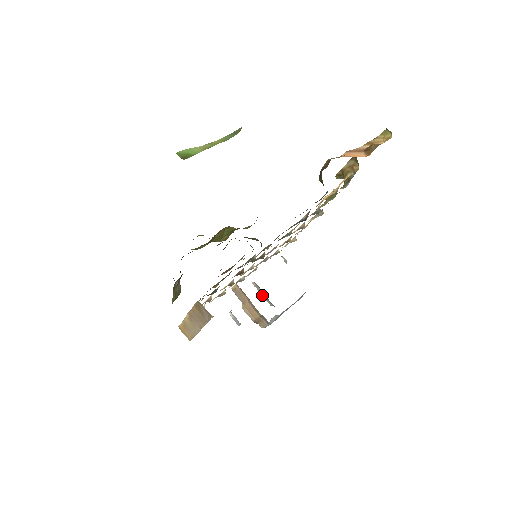
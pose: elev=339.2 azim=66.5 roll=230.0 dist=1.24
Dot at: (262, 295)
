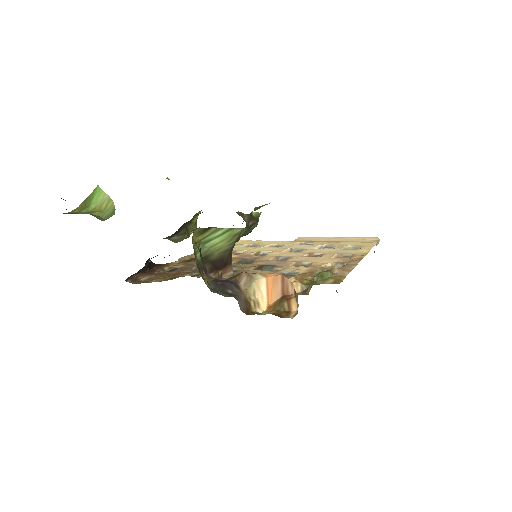
Dot at: occluded
